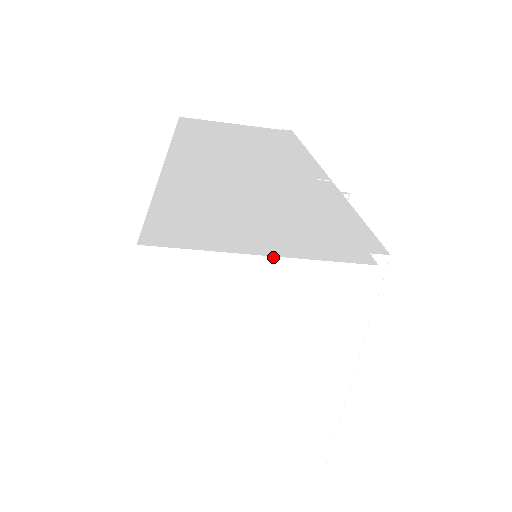
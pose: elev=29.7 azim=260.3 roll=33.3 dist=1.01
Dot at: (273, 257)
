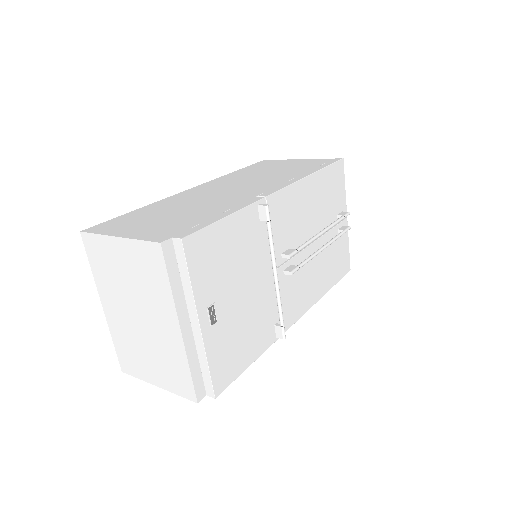
Dot at: (121, 238)
